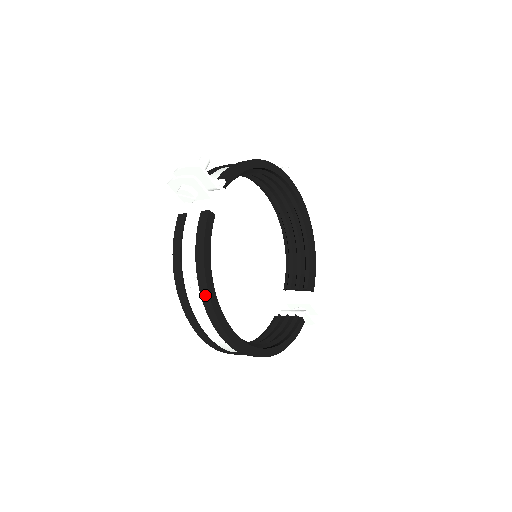
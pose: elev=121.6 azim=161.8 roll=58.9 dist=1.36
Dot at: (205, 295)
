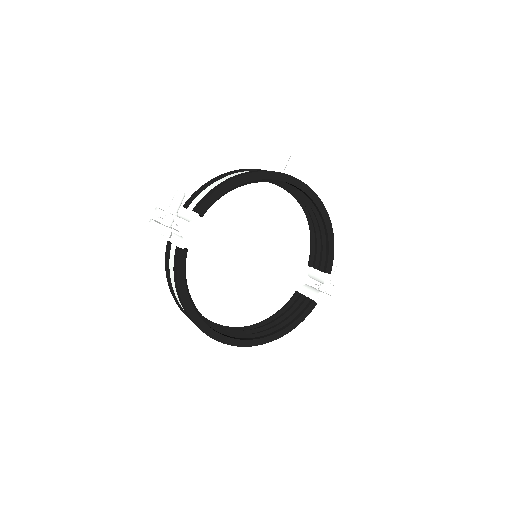
Dot at: (187, 314)
